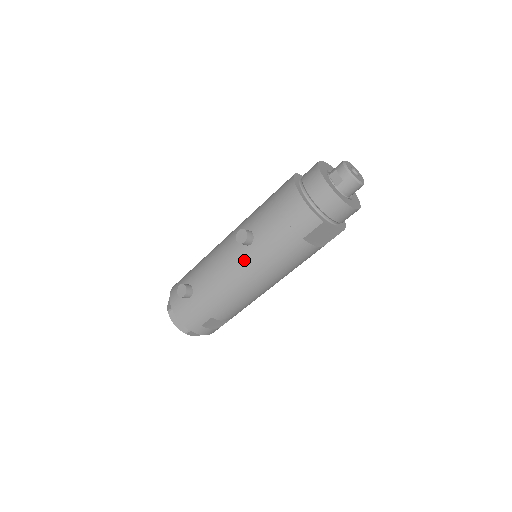
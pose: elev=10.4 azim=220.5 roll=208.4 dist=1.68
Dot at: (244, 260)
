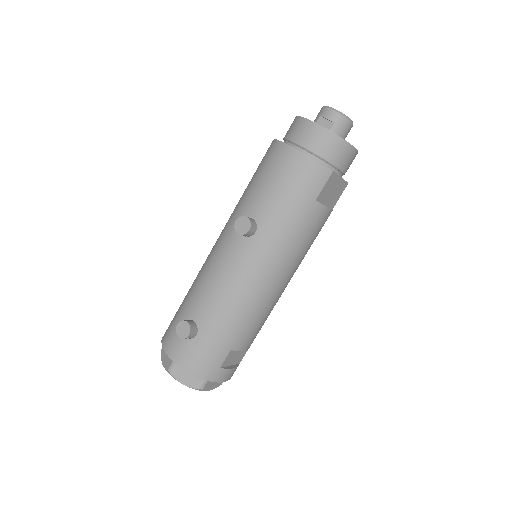
Dot at: (253, 255)
